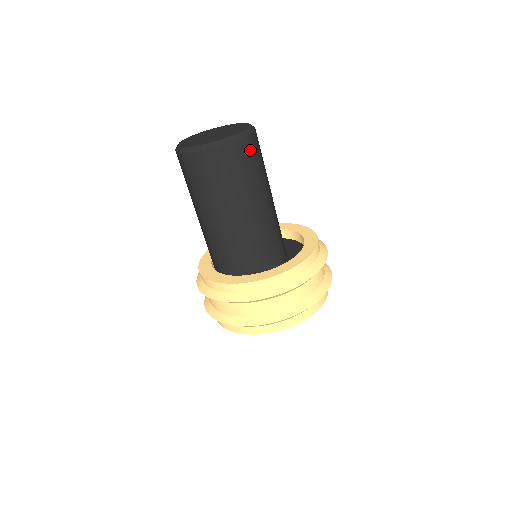
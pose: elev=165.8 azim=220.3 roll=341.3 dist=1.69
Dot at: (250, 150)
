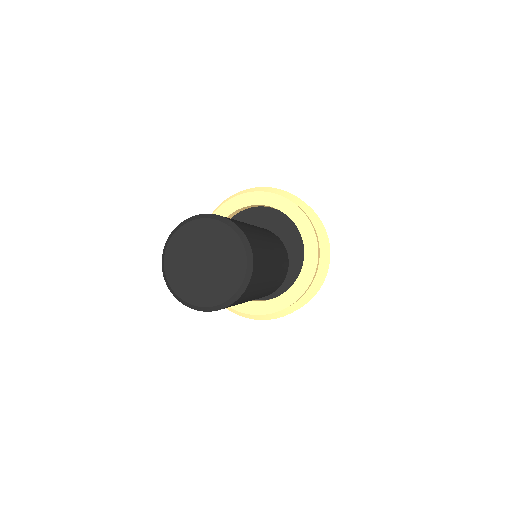
Dot at: (254, 280)
